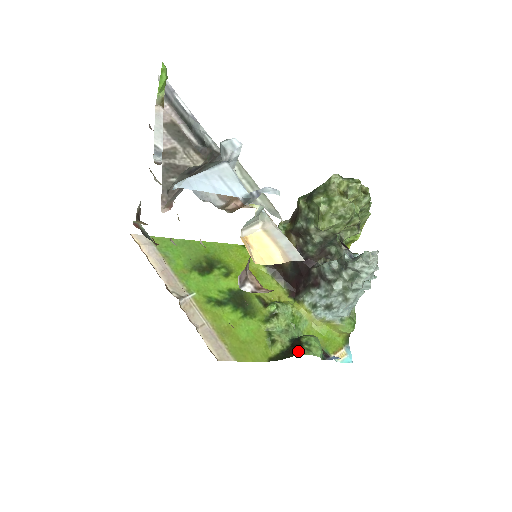
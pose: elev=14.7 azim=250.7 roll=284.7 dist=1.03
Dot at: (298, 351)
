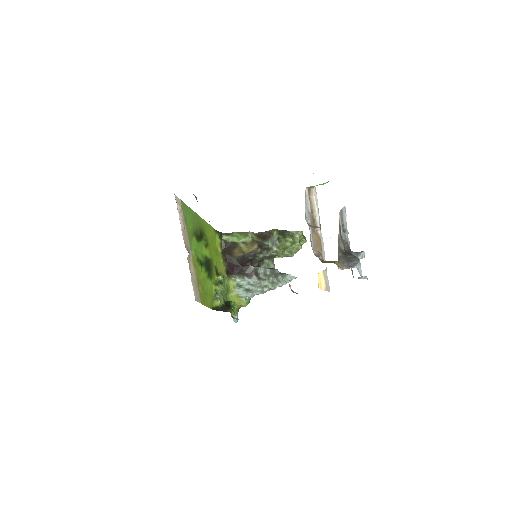
Dot at: (231, 310)
